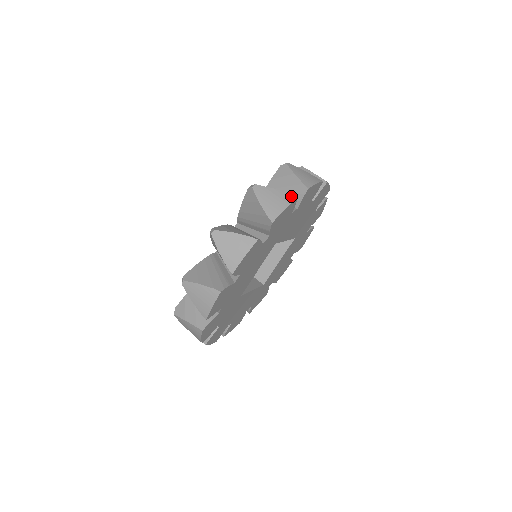
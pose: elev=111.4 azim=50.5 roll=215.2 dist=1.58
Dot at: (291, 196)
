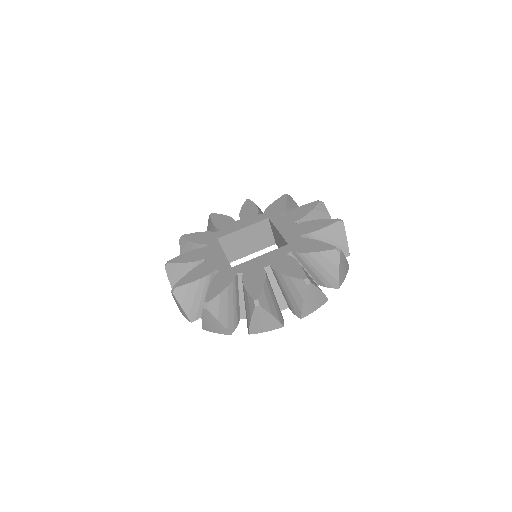
Dot at: (227, 332)
